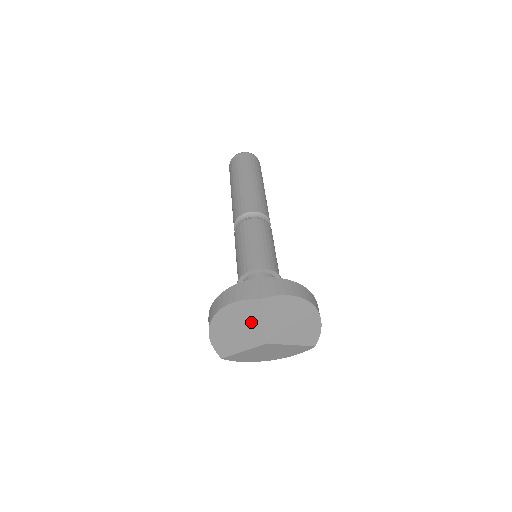
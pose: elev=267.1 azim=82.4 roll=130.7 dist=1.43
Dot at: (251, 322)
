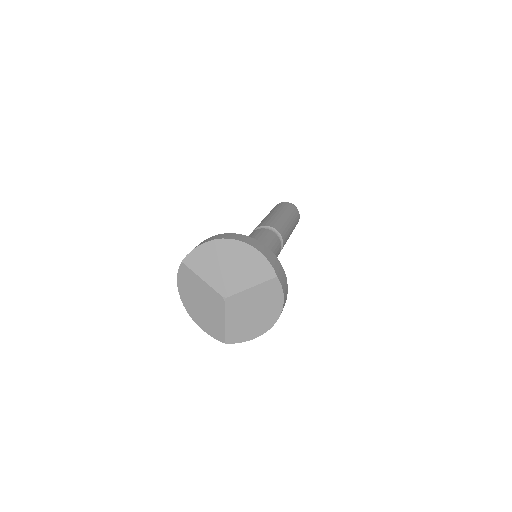
Dot at: (199, 288)
